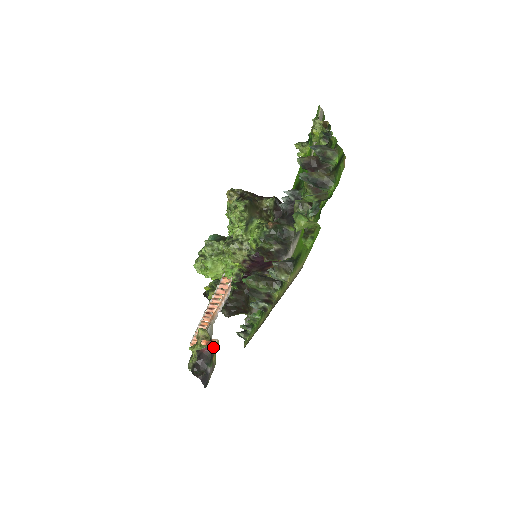
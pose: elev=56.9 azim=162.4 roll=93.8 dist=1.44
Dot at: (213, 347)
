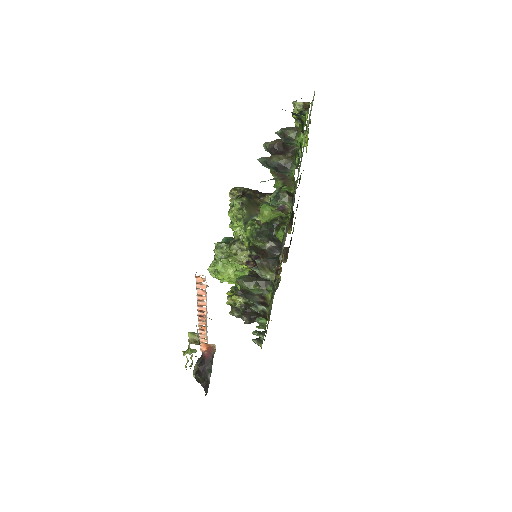
Dot at: (213, 353)
